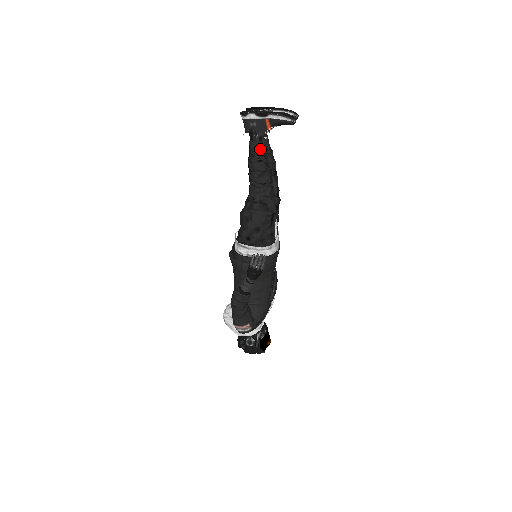
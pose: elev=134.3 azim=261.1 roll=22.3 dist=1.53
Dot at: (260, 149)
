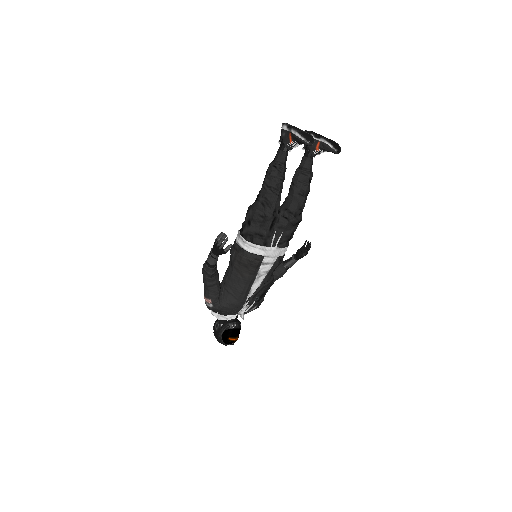
Dot at: (280, 157)
